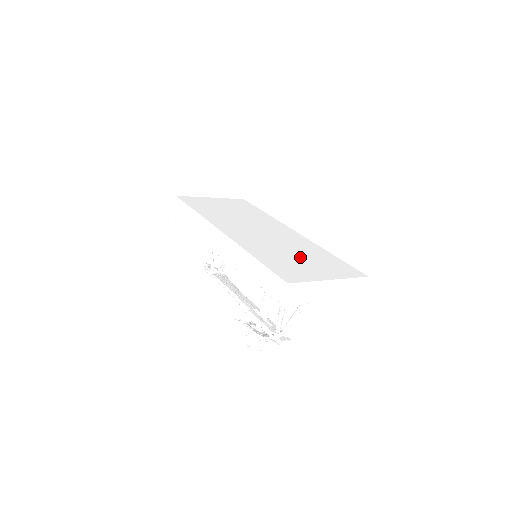
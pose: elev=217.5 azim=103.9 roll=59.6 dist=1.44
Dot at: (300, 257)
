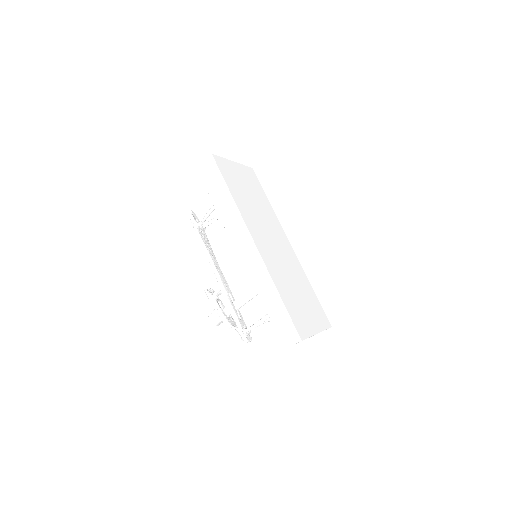
Dot at: (300, 295)
